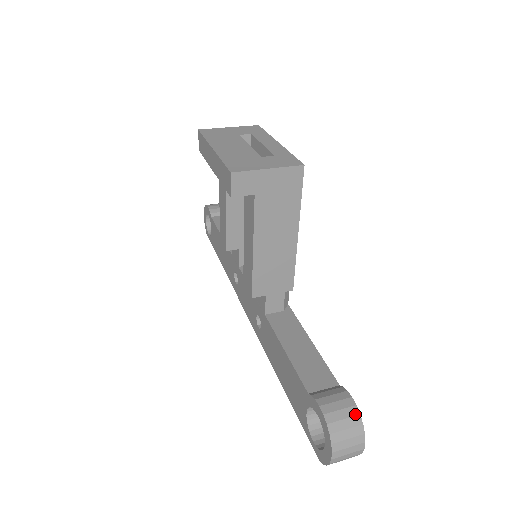
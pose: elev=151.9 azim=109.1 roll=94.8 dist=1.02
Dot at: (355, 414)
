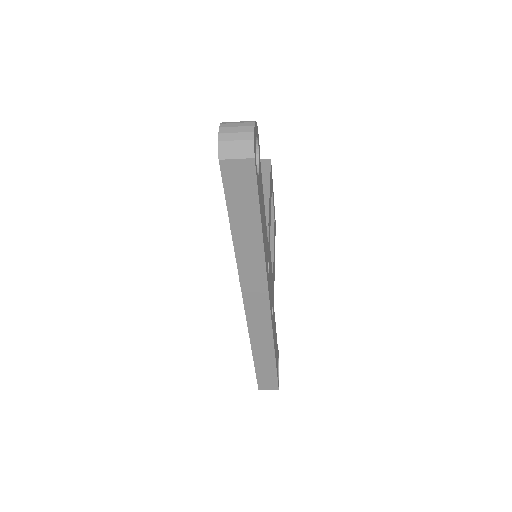
Dot at: occluded
